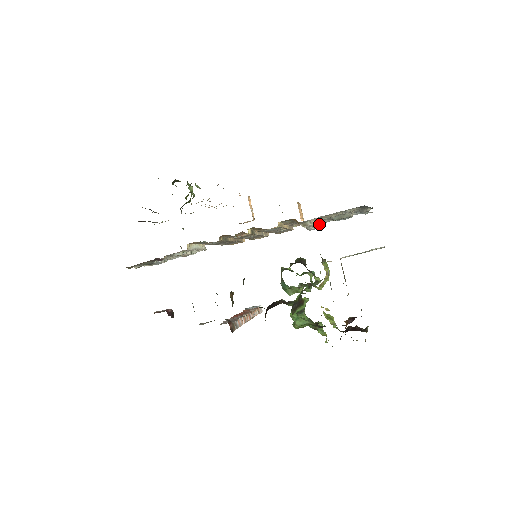
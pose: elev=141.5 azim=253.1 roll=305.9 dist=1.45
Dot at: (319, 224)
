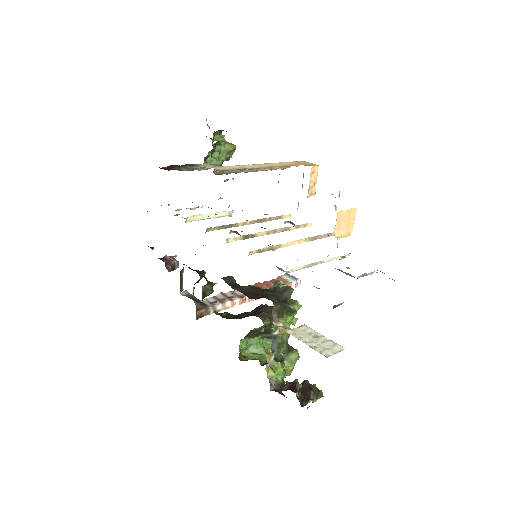
Dot at: (333, 258)
